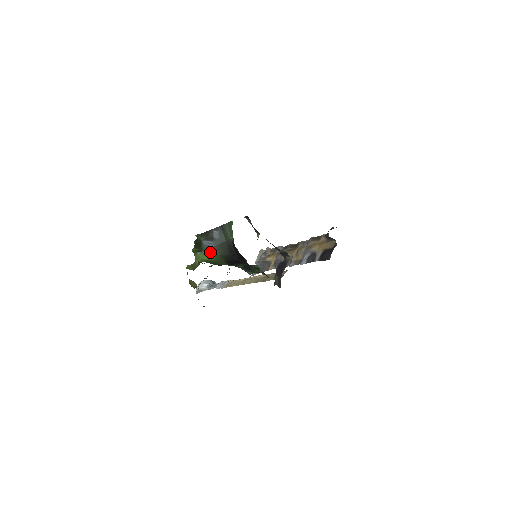
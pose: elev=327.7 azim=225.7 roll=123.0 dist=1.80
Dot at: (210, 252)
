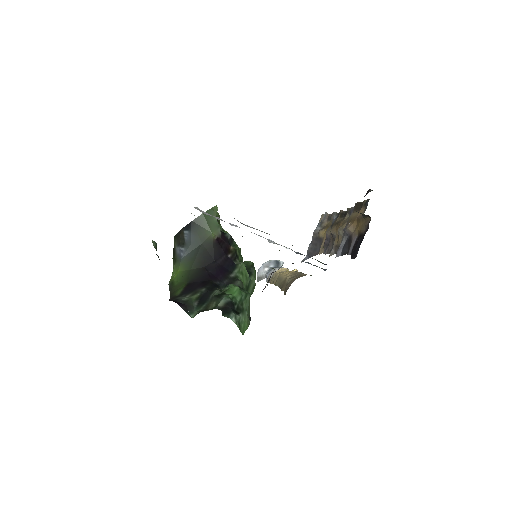
Dot at: (180, 266)
